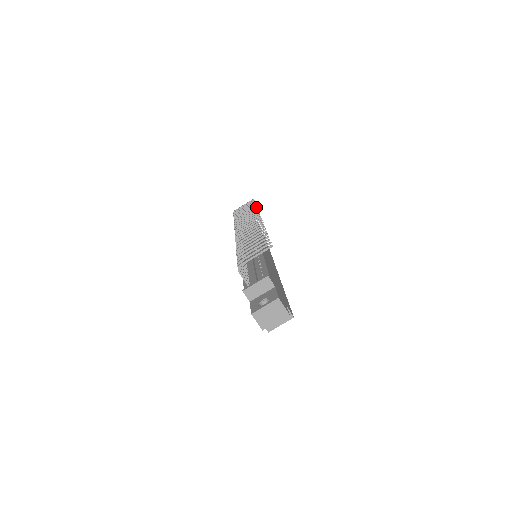
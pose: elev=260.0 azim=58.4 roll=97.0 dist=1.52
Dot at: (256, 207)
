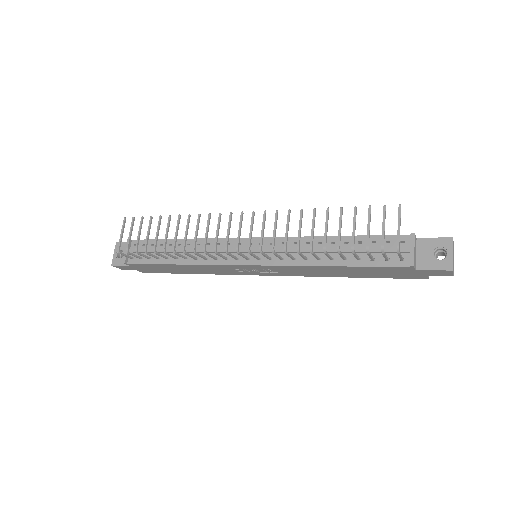
Dot at: (180, 216)
